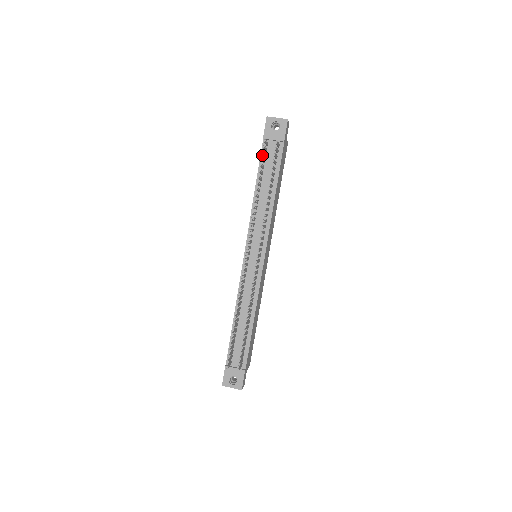
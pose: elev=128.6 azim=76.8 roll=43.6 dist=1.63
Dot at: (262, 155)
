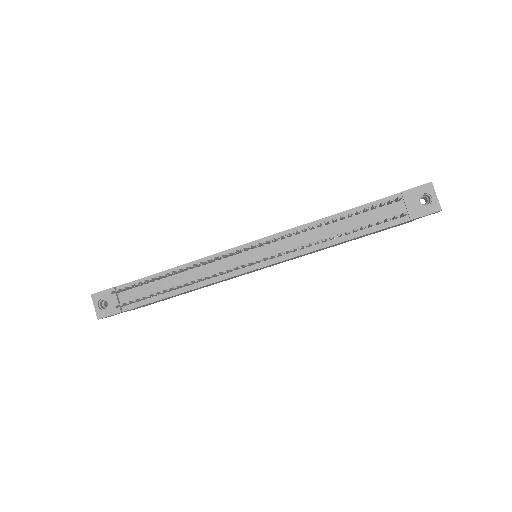
Dot at: (380, 201)
